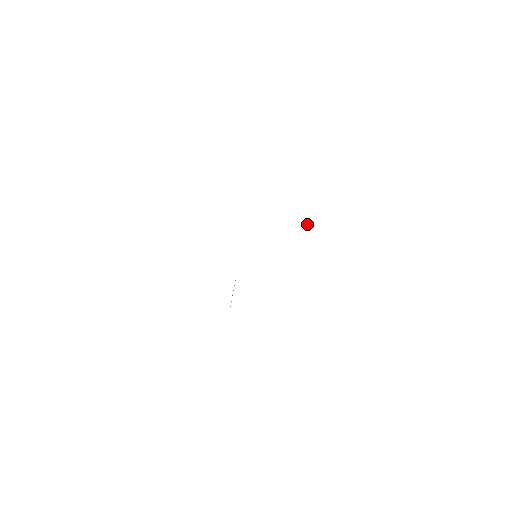
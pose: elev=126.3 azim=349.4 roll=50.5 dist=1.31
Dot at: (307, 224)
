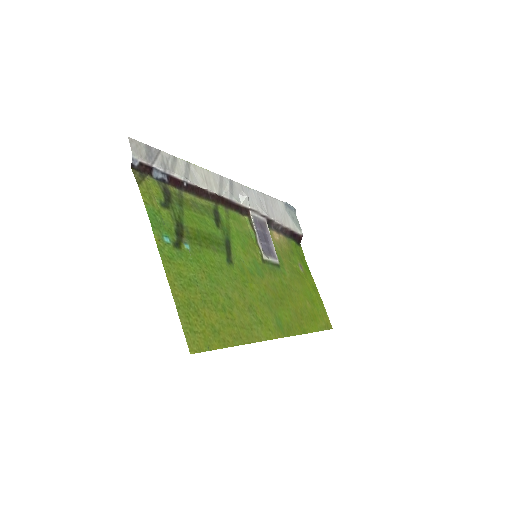
Dot at: (245, 195)
